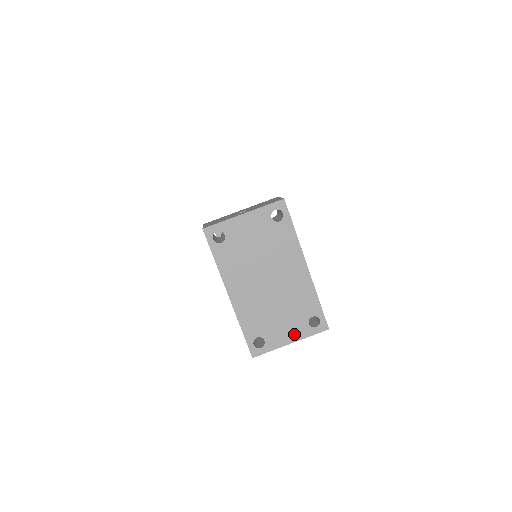
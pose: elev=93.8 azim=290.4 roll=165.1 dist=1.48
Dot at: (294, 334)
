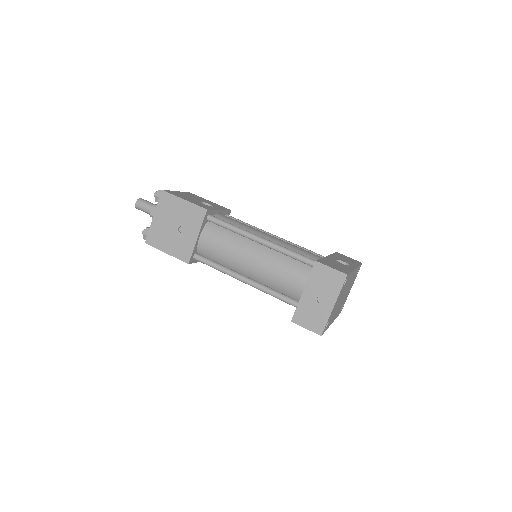
Dot at: (352, 285)
